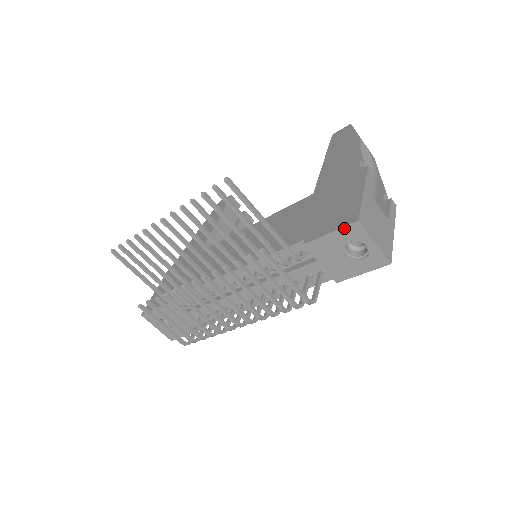
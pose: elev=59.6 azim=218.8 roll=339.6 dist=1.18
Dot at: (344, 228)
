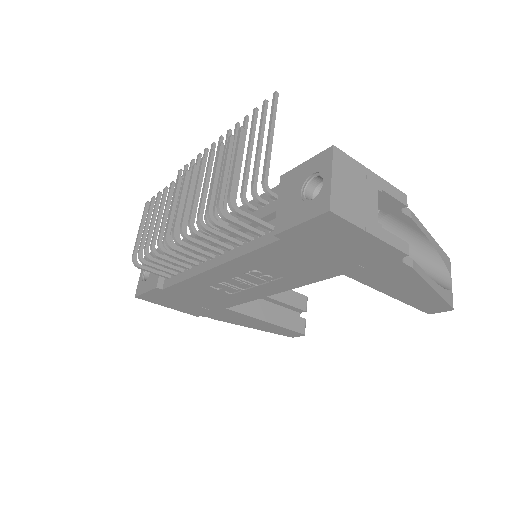
Dot at: (319, 155)
